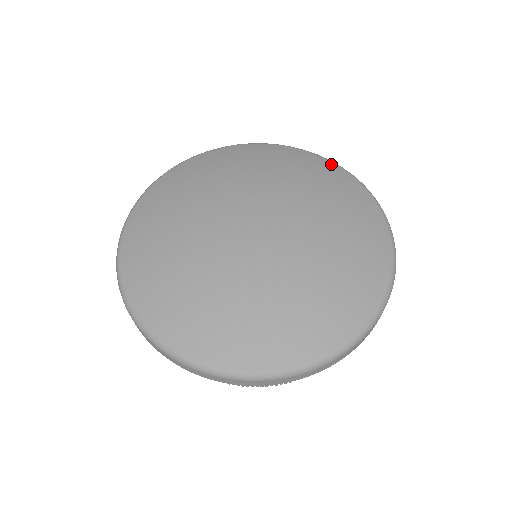
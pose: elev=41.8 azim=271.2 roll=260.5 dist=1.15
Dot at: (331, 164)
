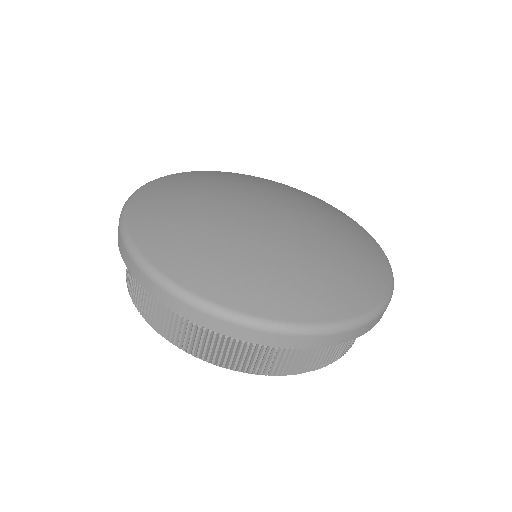
Dot at: (314, 196)
